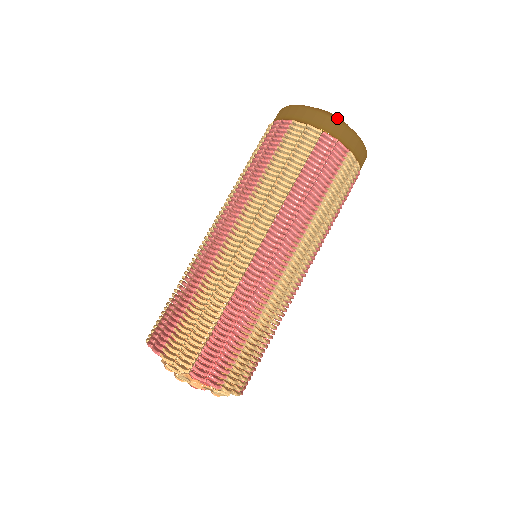
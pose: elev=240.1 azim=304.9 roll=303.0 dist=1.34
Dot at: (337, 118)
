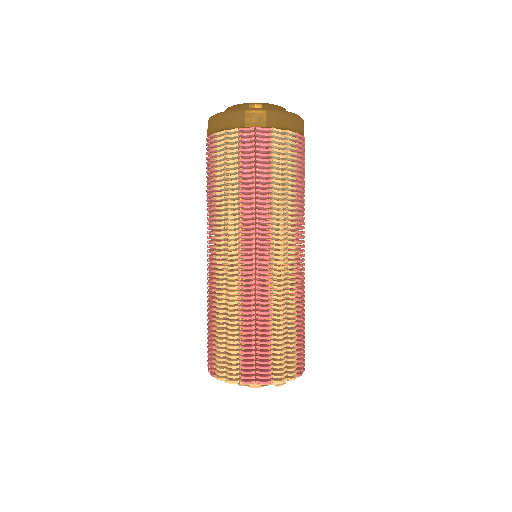
Dot at: (244, 109)
